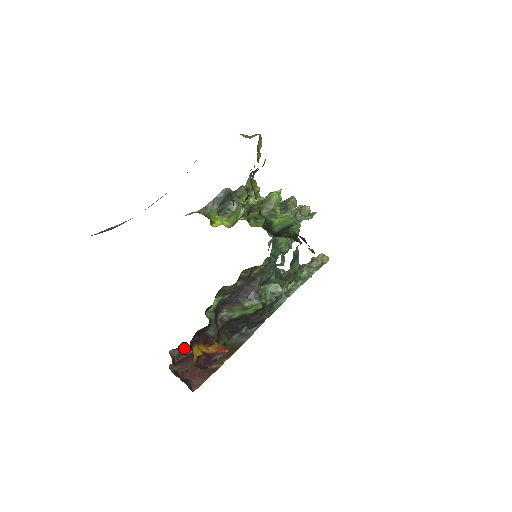
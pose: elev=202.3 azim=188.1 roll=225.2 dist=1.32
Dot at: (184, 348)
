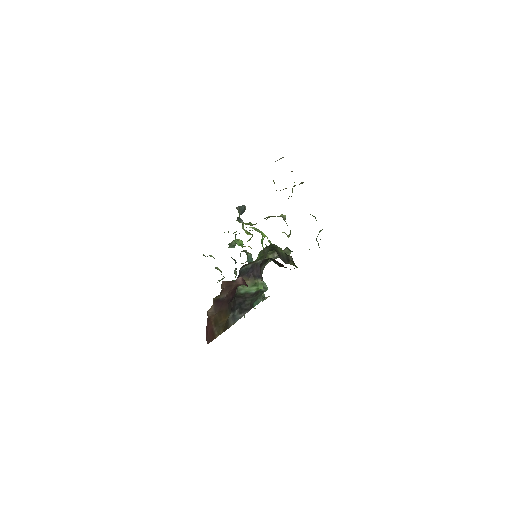
Dot at: (226, 288)
